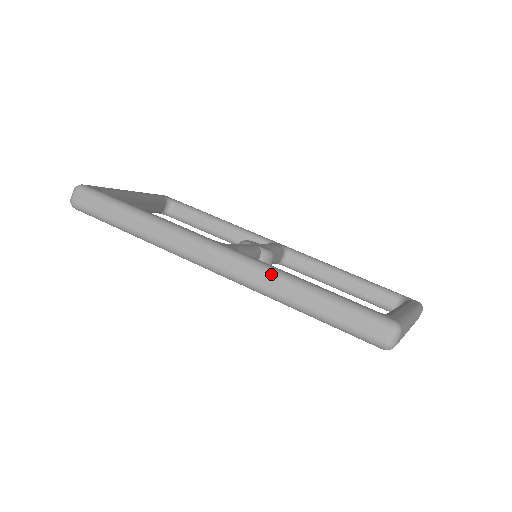
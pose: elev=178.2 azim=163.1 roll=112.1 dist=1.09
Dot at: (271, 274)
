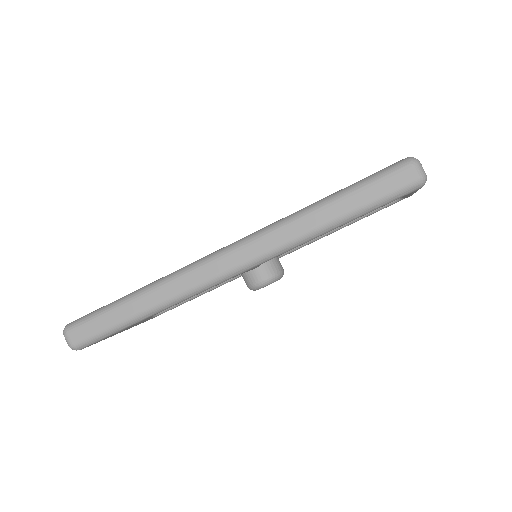
Dot at: (281, 225)
